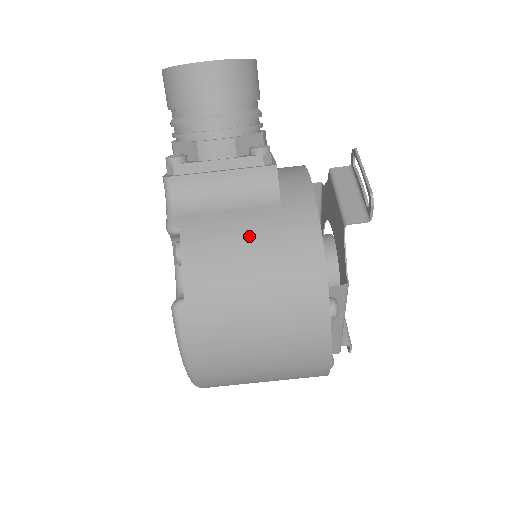
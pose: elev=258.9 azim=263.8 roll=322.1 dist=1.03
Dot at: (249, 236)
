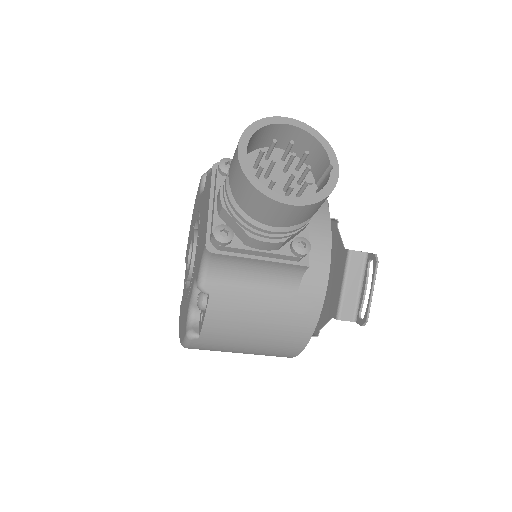
Dot at: (264, 313)
